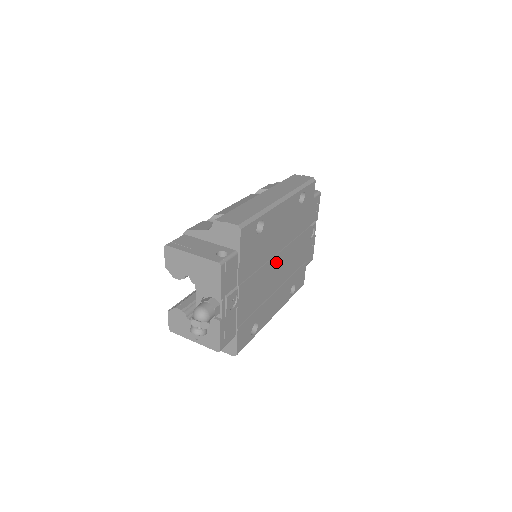
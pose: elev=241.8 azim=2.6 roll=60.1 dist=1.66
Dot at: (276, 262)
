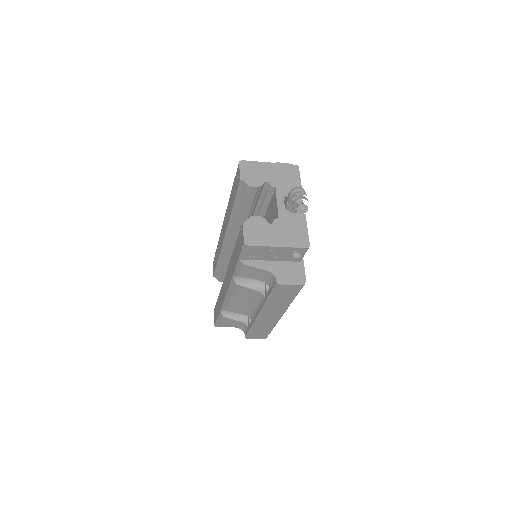
Dot at: occluded
